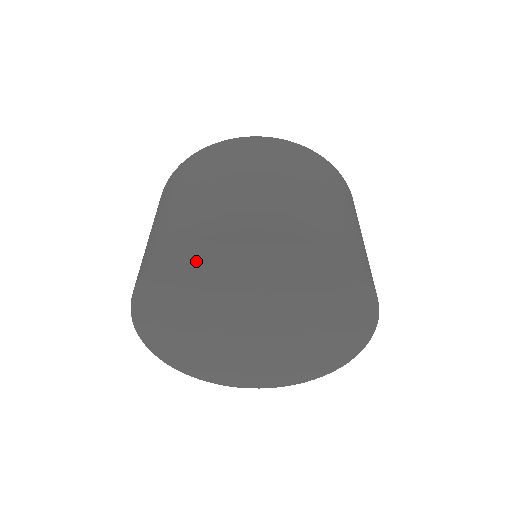
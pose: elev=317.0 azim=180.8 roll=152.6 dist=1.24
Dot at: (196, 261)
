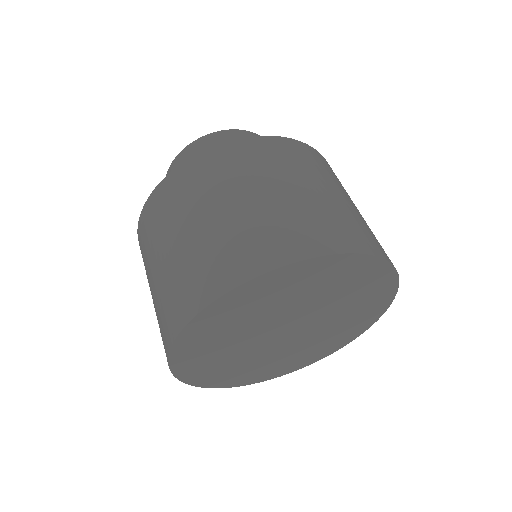
Dot at: (217, 317)
